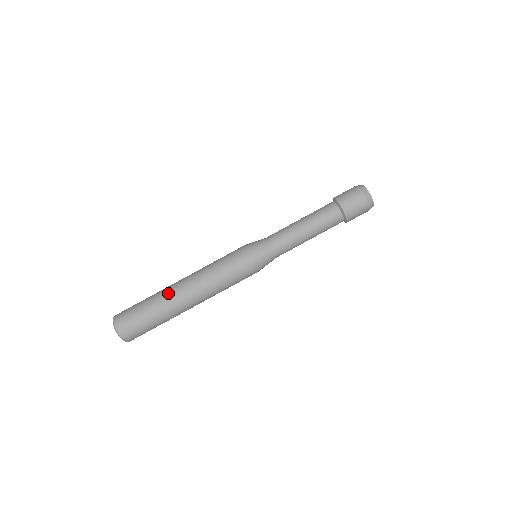
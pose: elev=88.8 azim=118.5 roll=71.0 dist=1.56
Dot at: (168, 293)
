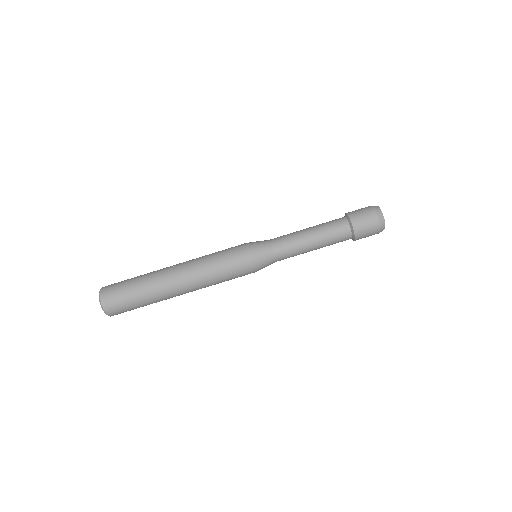
Dot at: (162, 284)
